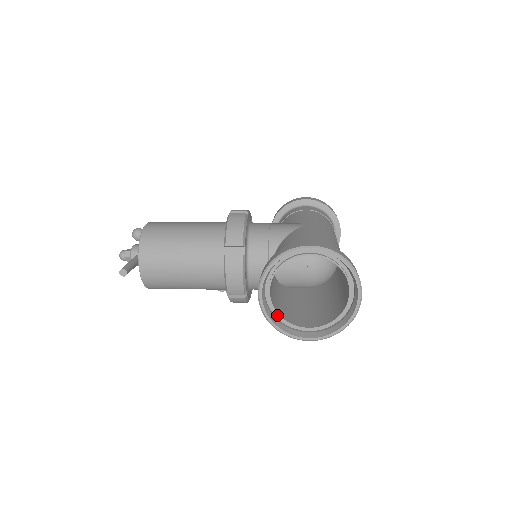
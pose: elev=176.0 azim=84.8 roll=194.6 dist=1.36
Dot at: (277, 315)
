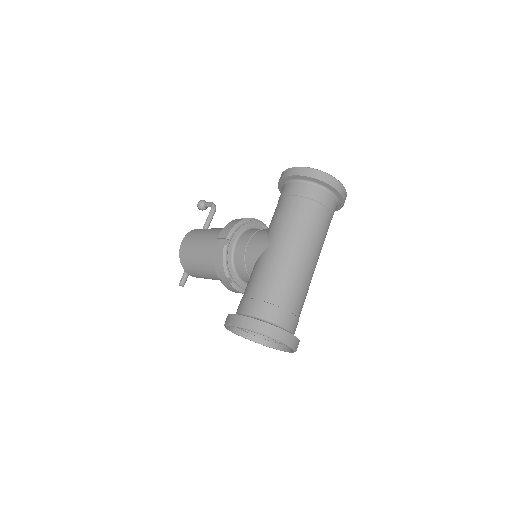
Dot at: (257, 334)
